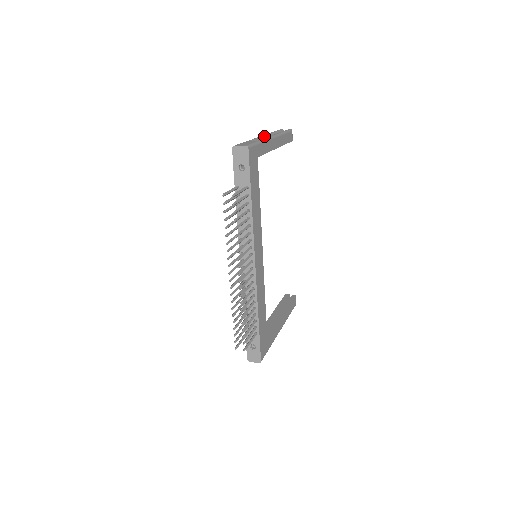
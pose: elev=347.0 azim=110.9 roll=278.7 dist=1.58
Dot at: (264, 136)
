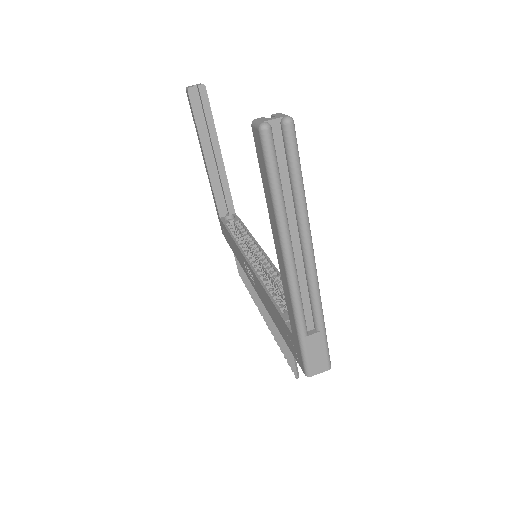
Dot at: (294, 262)
